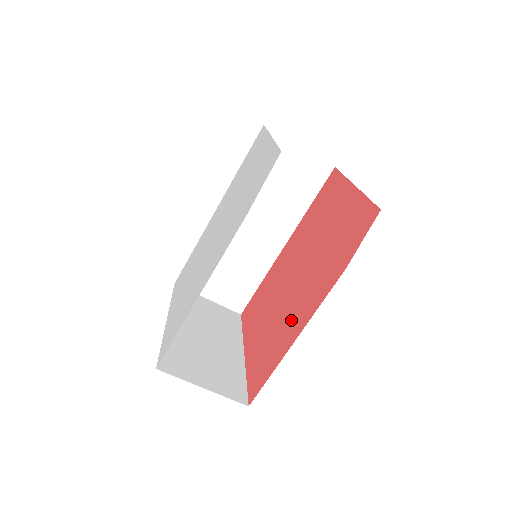
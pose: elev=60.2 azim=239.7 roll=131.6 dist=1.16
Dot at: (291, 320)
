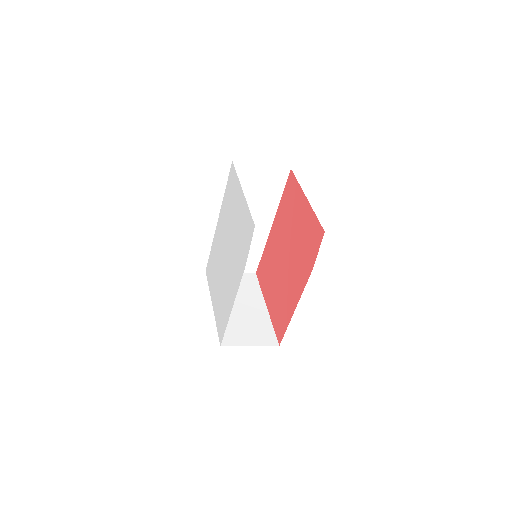
Dot at: (290, 293)
